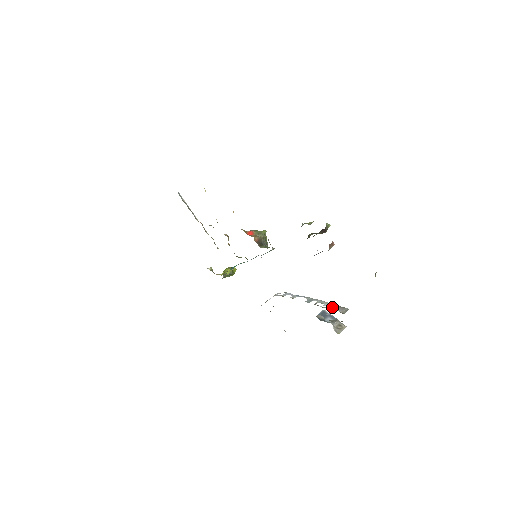
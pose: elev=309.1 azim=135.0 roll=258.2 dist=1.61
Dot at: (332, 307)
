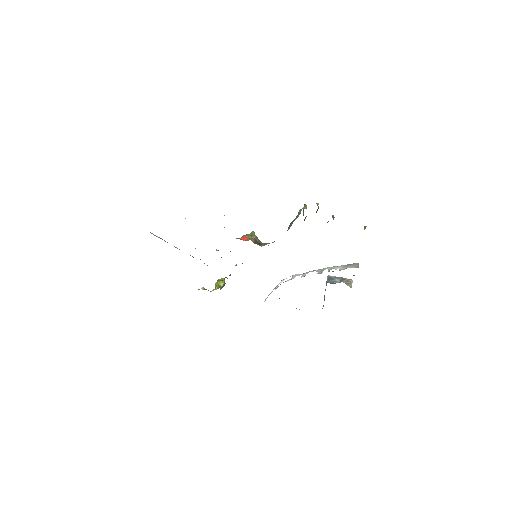
Dot at: (344, 268)
